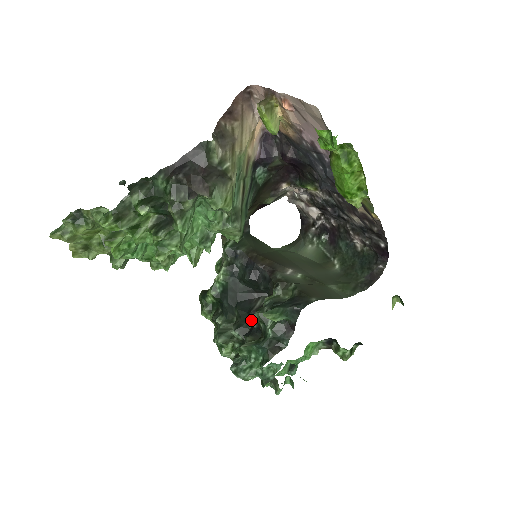
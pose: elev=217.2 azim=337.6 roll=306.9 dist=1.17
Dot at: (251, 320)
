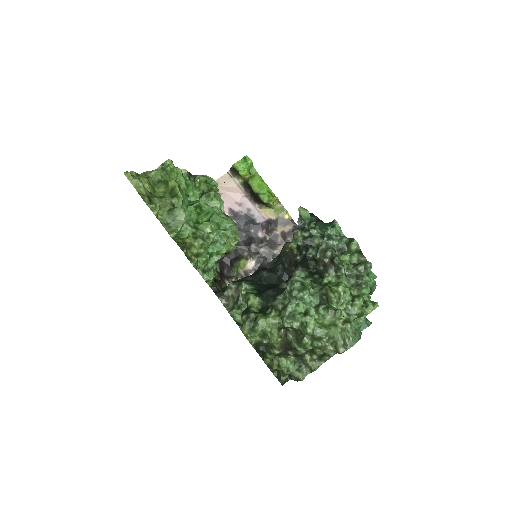
Dot at: occluded
